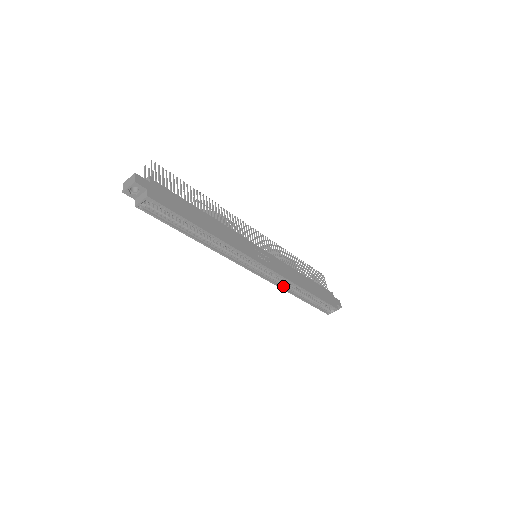
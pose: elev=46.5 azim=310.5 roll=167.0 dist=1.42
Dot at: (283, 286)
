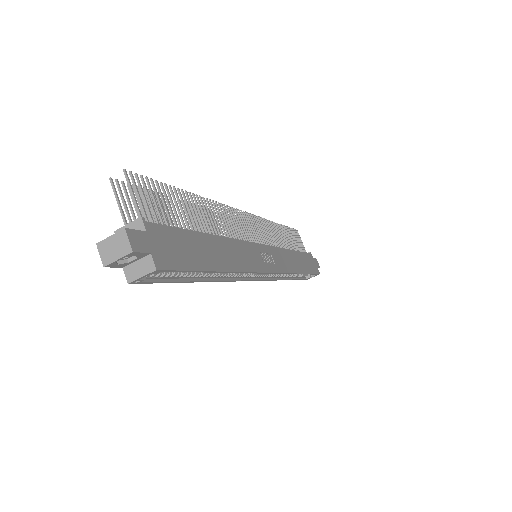
Dot at: (279, 277)
